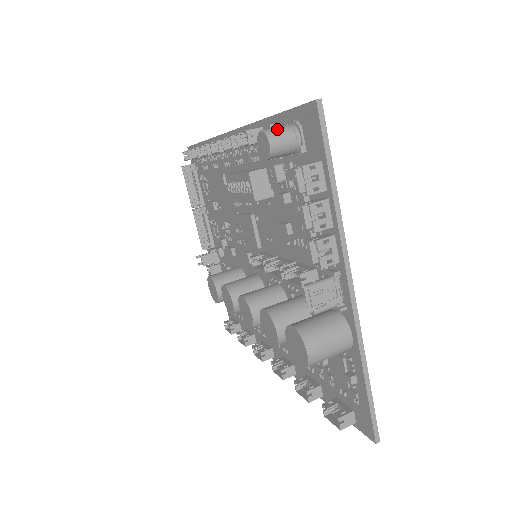
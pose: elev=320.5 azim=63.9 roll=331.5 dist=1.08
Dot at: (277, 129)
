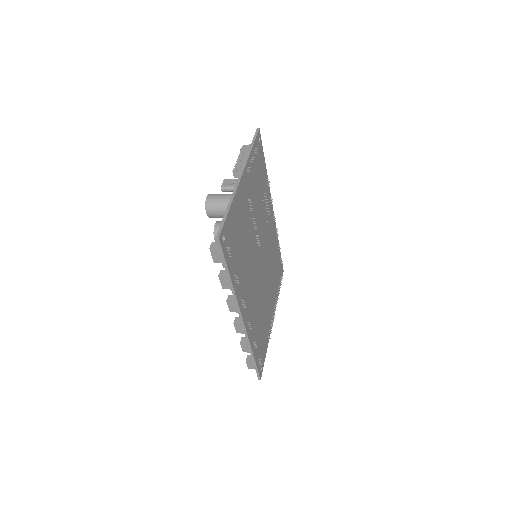
Dot at: occluded
